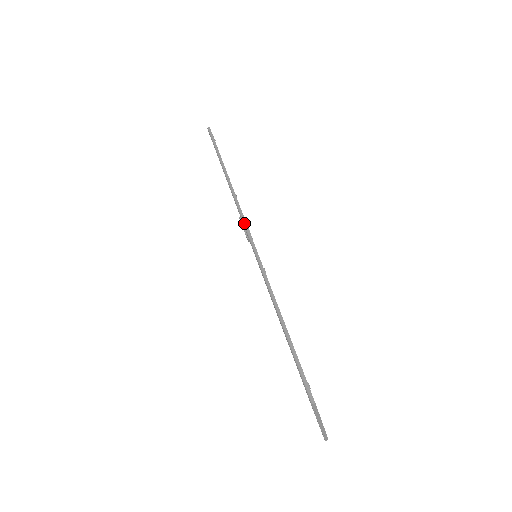
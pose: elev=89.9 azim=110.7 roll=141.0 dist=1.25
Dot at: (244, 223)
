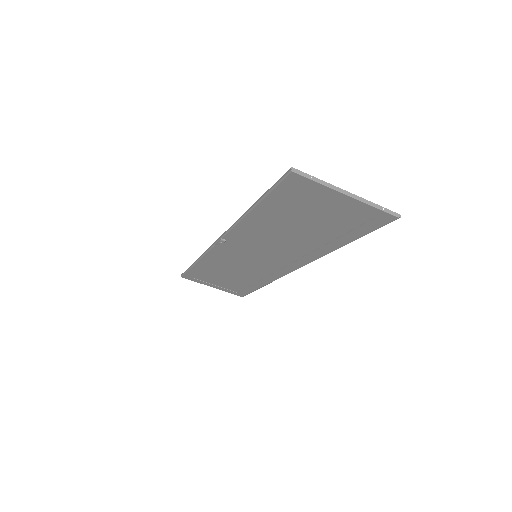
Dot at: (215, 243)
